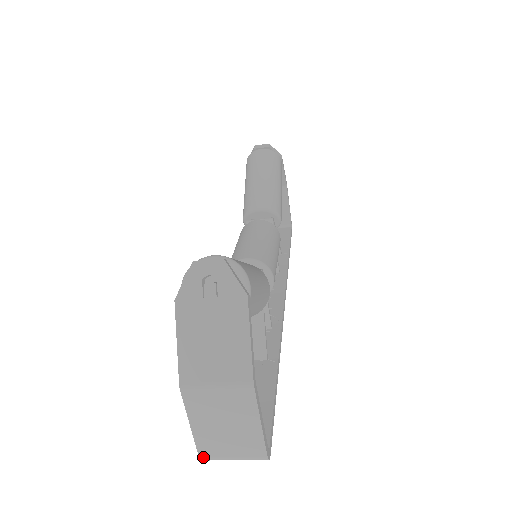
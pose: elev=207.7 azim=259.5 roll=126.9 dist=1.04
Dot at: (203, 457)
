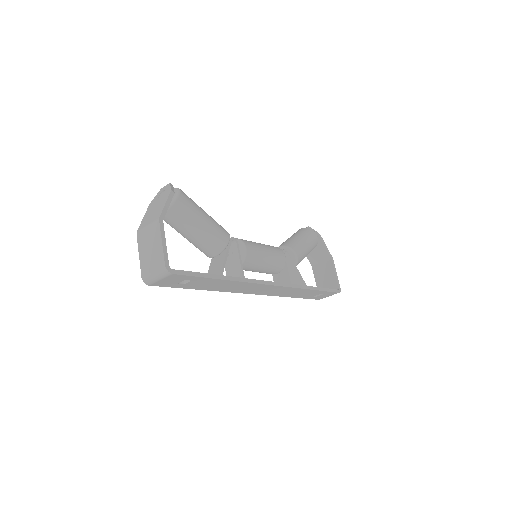
Dot at: (143, 277)
